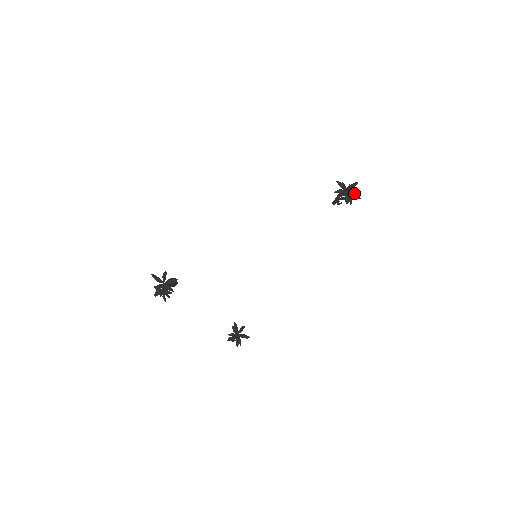
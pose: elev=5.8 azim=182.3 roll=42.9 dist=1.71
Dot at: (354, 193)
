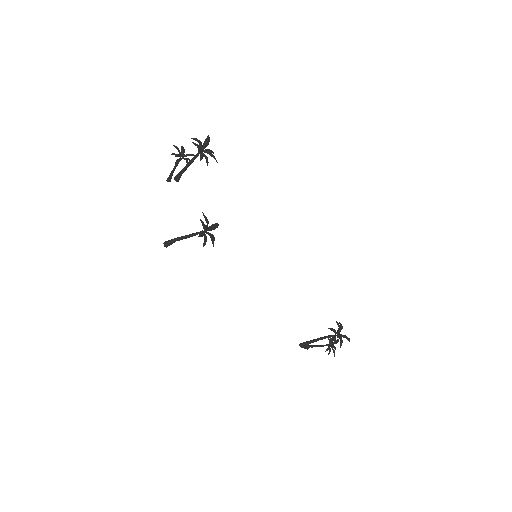
Dot at: occluded
